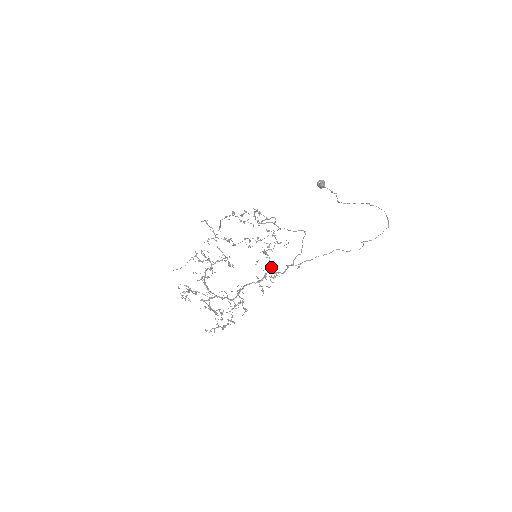
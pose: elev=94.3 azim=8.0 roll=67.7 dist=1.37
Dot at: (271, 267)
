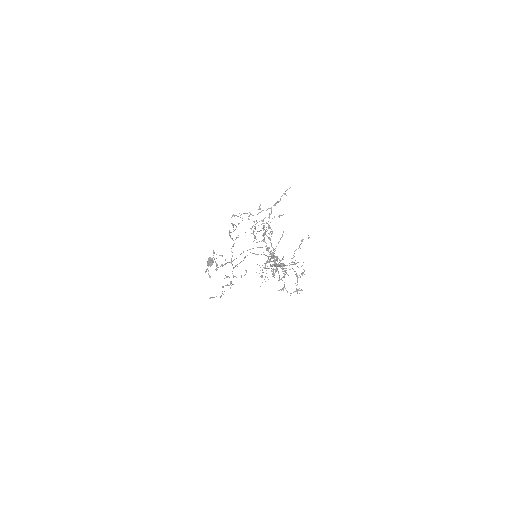
Dot at: occluded
